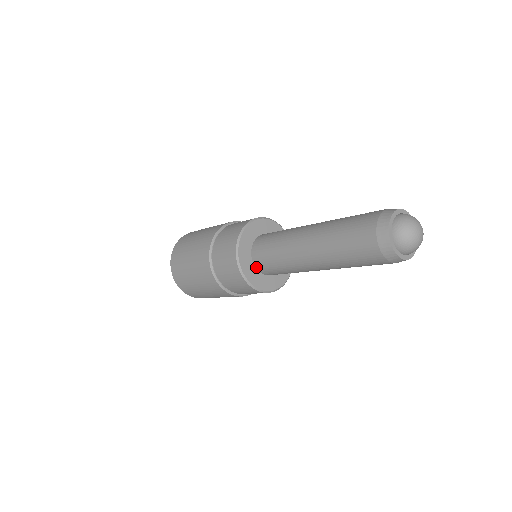
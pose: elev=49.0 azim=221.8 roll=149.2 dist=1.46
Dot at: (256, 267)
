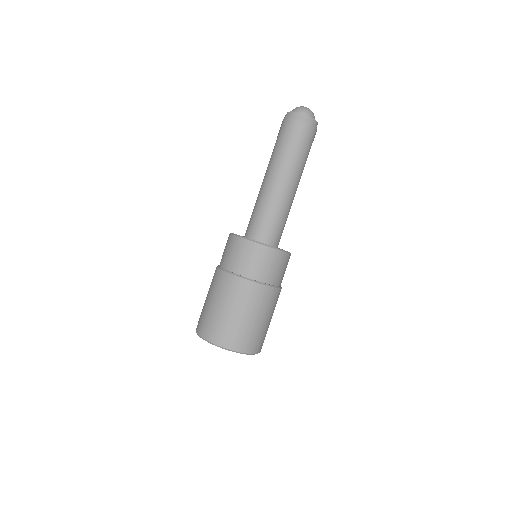
Dot at: (256, 240)
